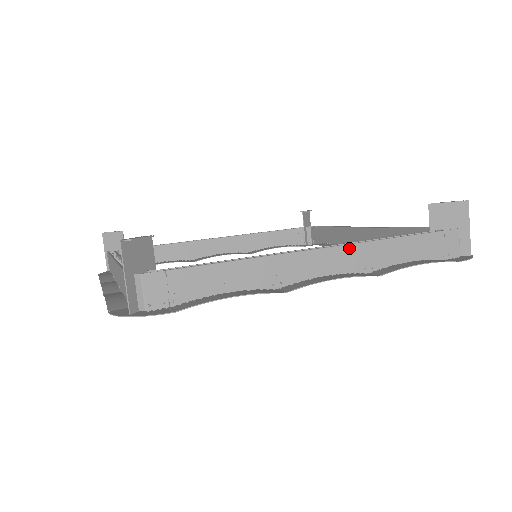
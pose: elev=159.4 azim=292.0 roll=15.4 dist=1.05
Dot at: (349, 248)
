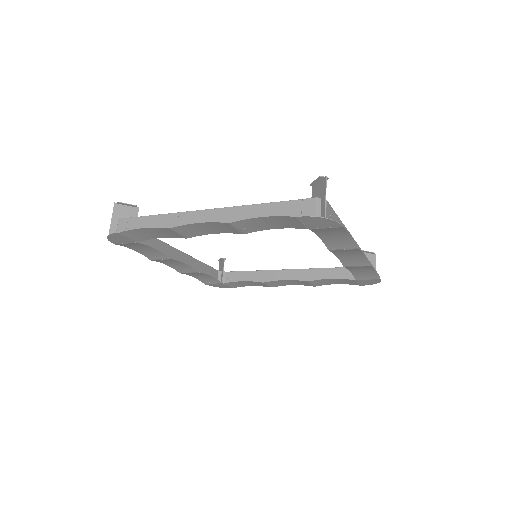
Dot at: (358, 247)
